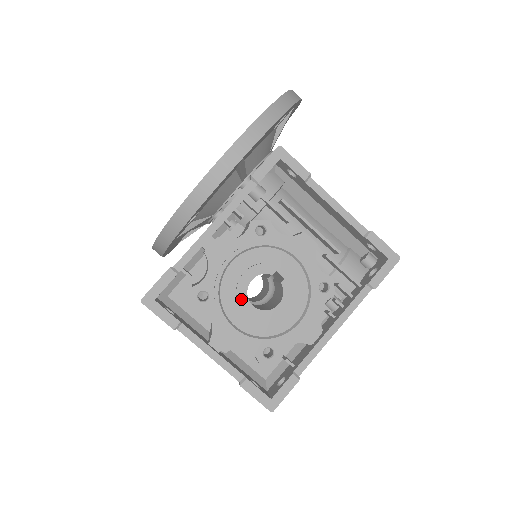
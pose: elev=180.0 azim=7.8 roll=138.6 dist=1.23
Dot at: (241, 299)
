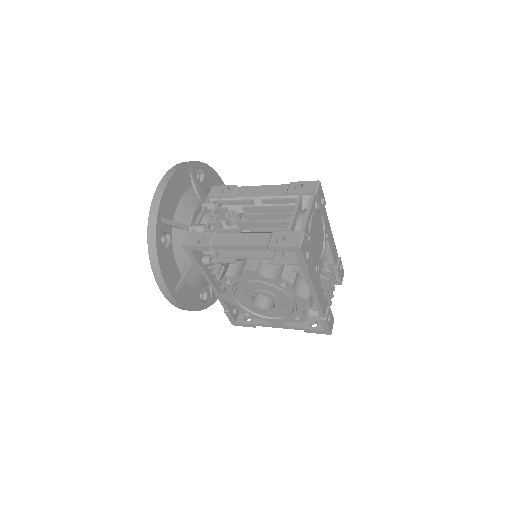
Dot at: (259, 309)
